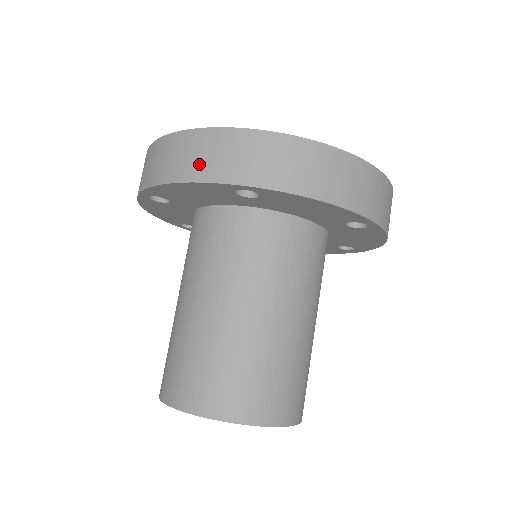
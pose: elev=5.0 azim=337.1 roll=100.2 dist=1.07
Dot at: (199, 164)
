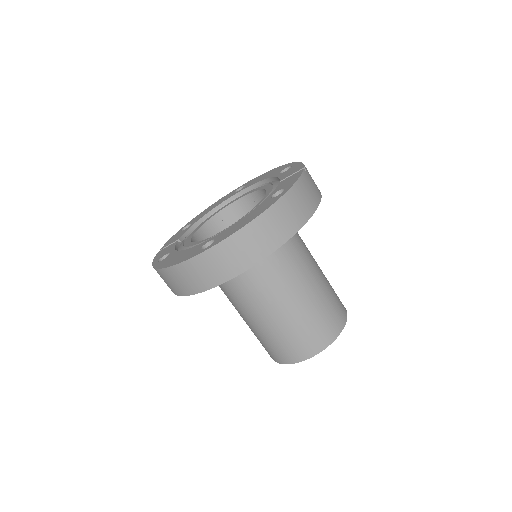
Dot at: (194, 283)
